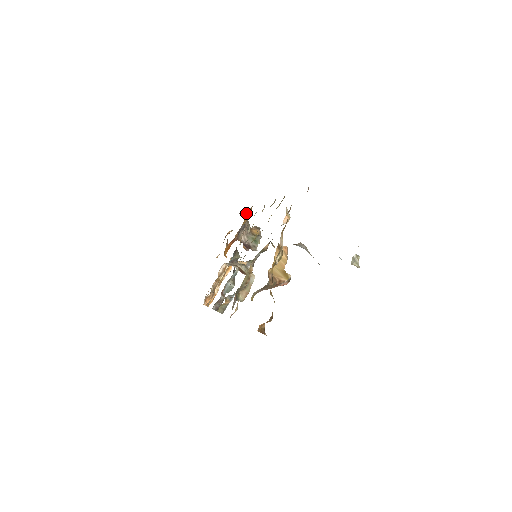
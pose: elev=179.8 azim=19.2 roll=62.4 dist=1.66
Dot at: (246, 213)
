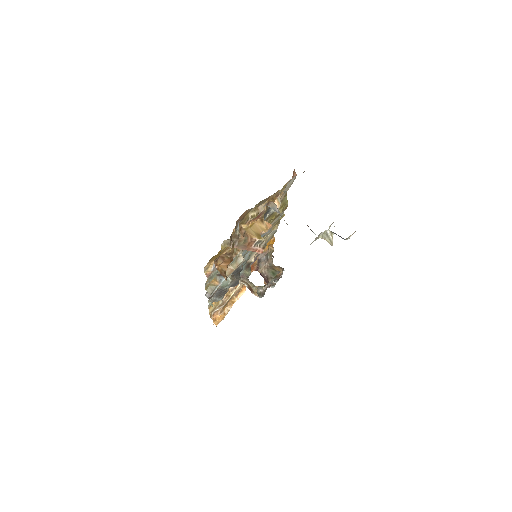
Dot at: (270, 248)
